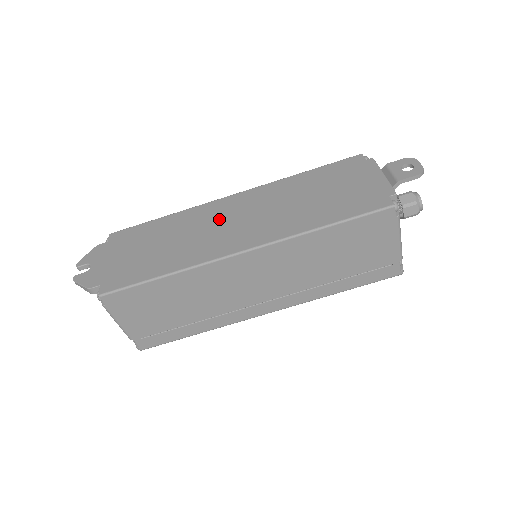
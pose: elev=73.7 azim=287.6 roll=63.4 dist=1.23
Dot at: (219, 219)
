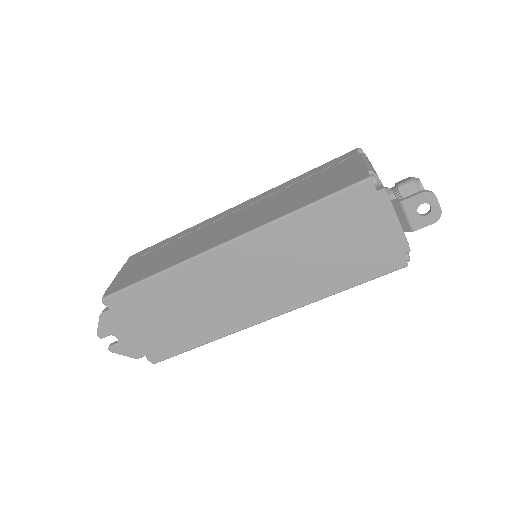
Dot at: (226, 282)
